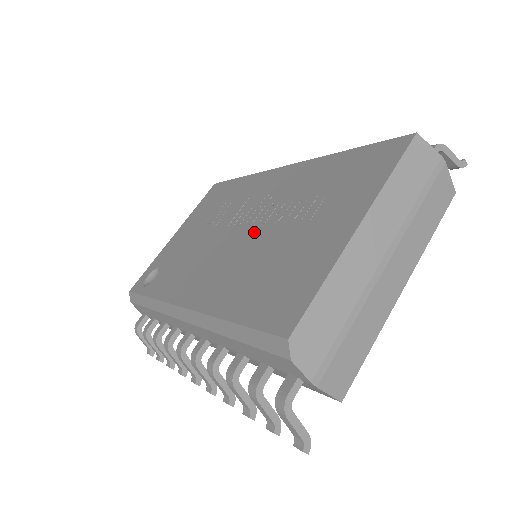
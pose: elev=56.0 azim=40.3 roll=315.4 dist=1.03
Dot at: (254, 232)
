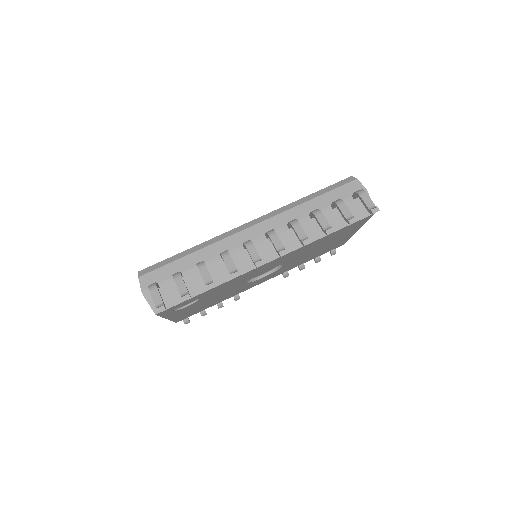
Dot at: occluded
